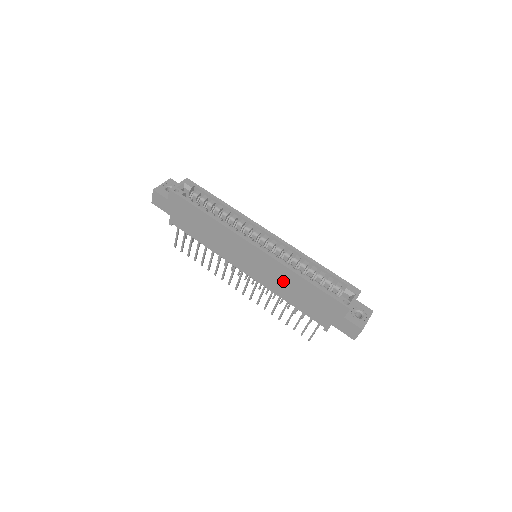
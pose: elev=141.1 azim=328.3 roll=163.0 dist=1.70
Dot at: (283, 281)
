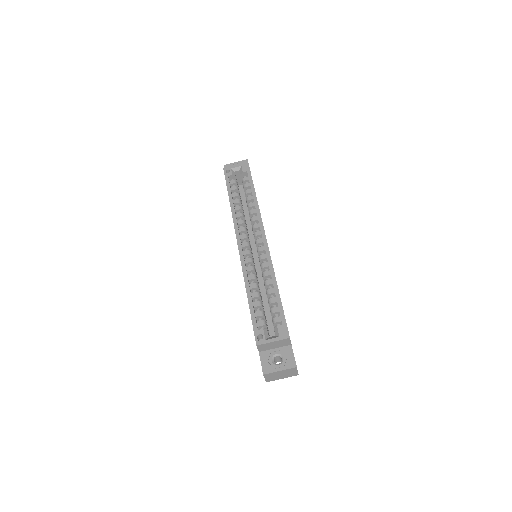
Dot at: occluded
